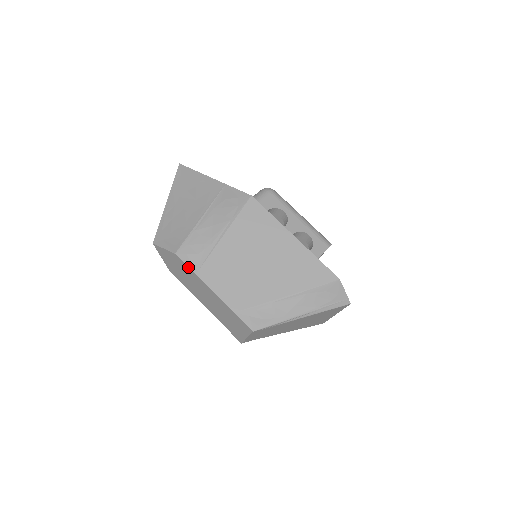
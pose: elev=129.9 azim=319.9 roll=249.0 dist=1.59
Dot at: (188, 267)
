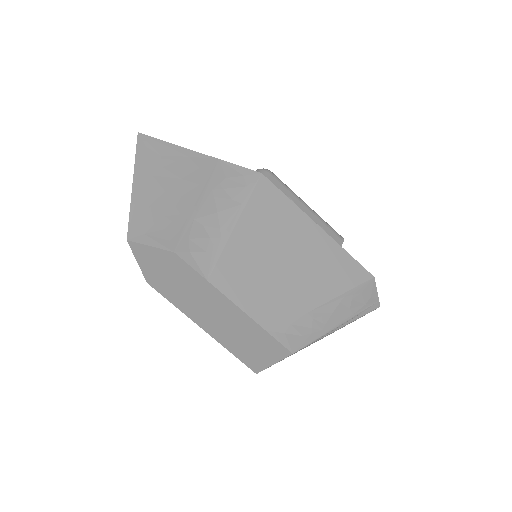
Dot at: (195, 271)
